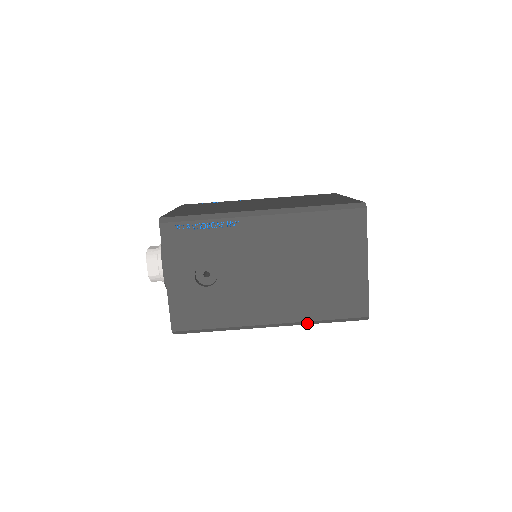
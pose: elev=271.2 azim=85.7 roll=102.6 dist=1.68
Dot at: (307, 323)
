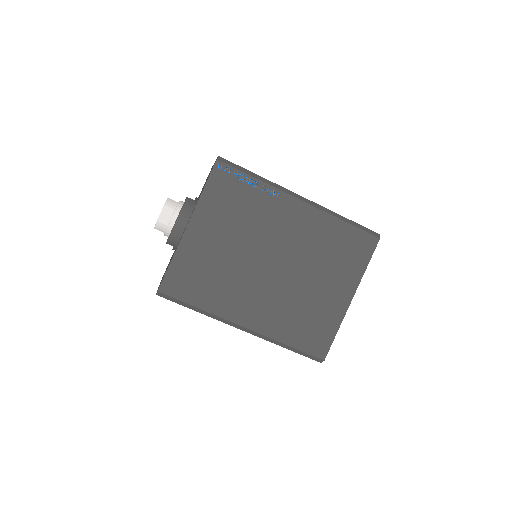
Dot at: occluded
